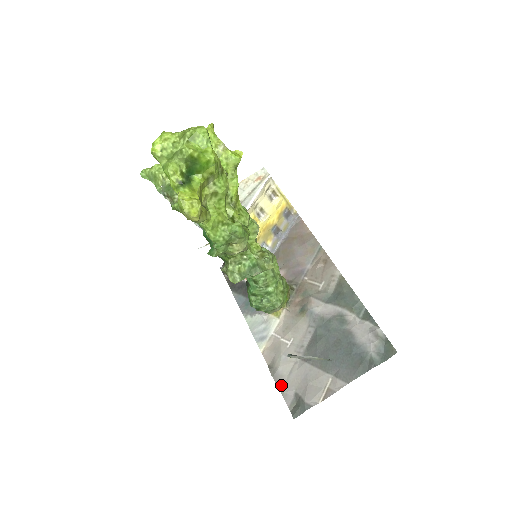
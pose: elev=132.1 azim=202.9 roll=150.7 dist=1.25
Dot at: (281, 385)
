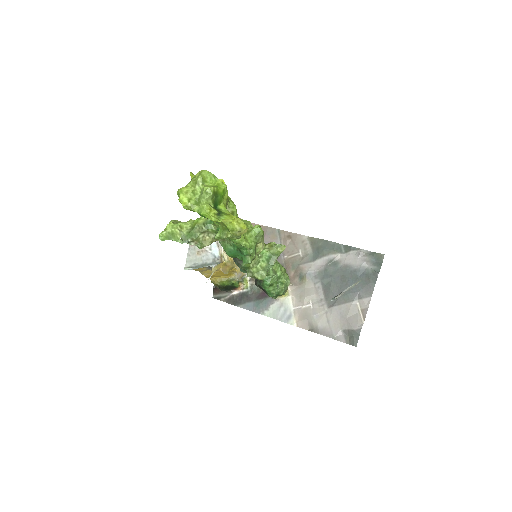
Dot at: (329, 334)
